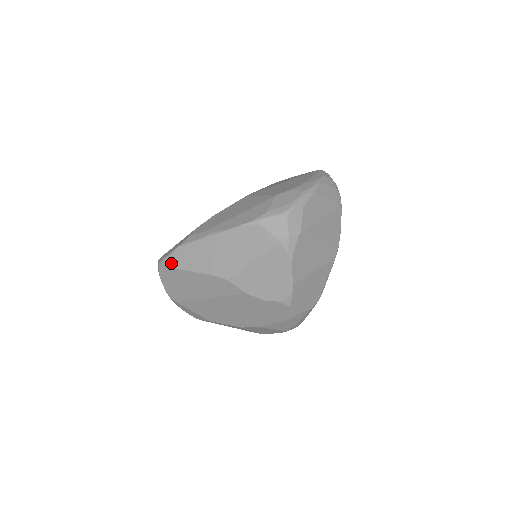
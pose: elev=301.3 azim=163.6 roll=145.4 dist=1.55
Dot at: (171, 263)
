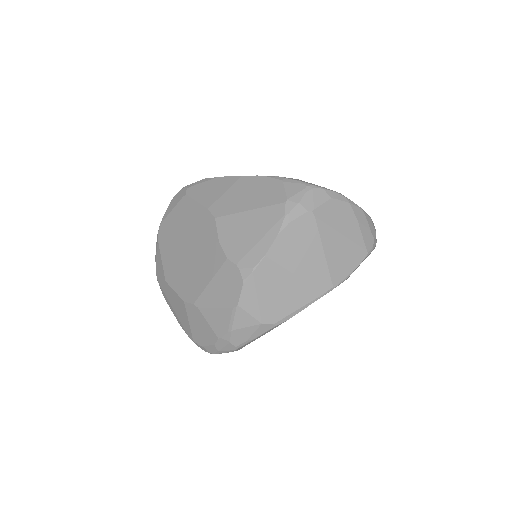
Dot at: (188, 189)
